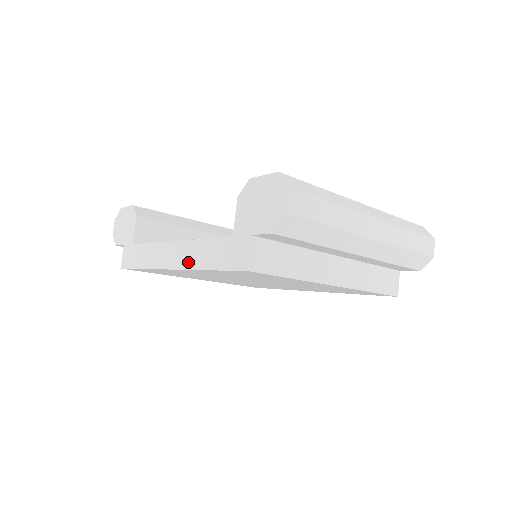
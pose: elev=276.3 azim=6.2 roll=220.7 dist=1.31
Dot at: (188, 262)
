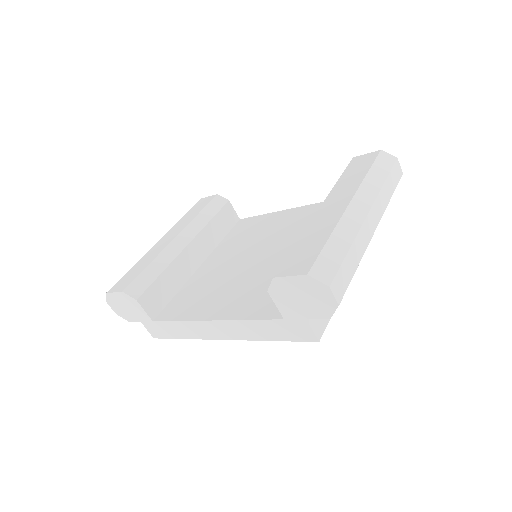
Dot at: (242, 336)
